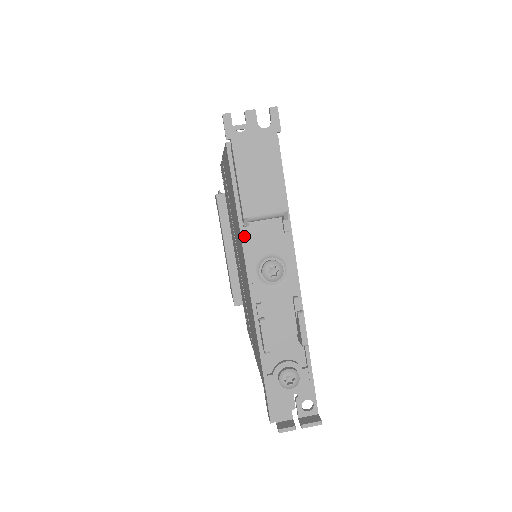
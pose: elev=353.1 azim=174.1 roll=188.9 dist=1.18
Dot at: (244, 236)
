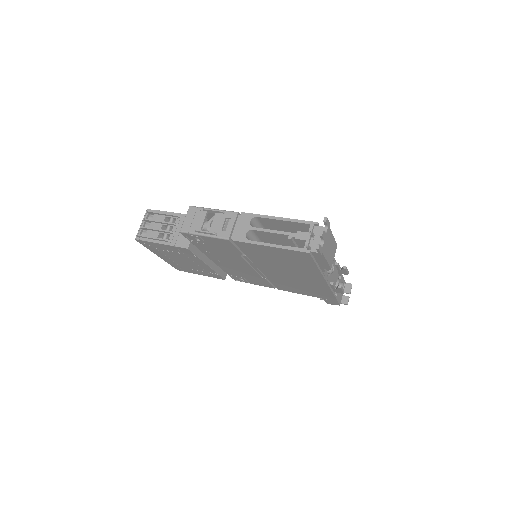
Dot at: (322, 272)
